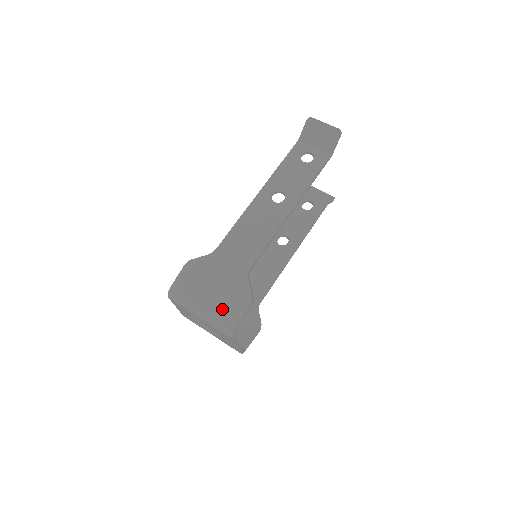
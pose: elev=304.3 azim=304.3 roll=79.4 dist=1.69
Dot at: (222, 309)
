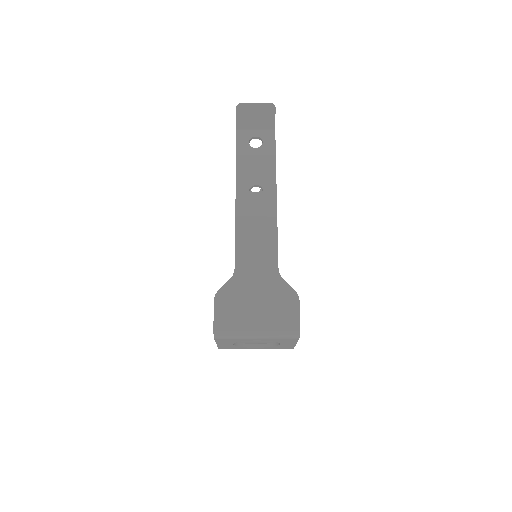
Dot at: (276, 319)
